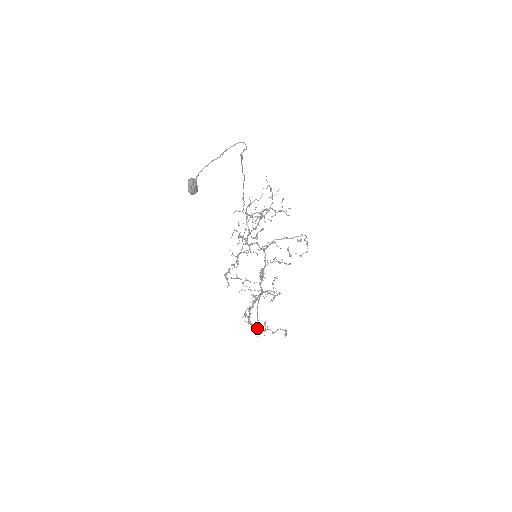
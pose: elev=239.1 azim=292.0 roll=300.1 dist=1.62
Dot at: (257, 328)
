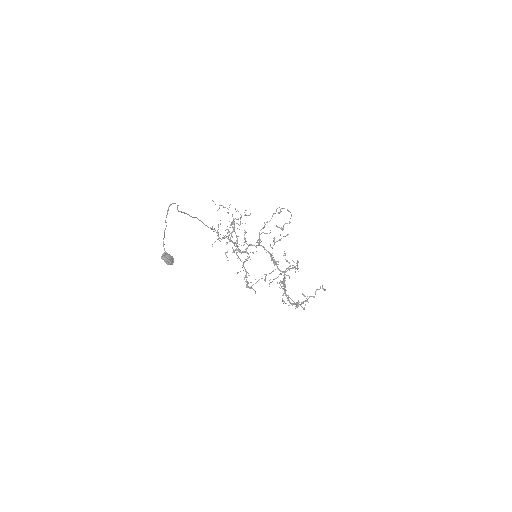
Dot at: occluded
